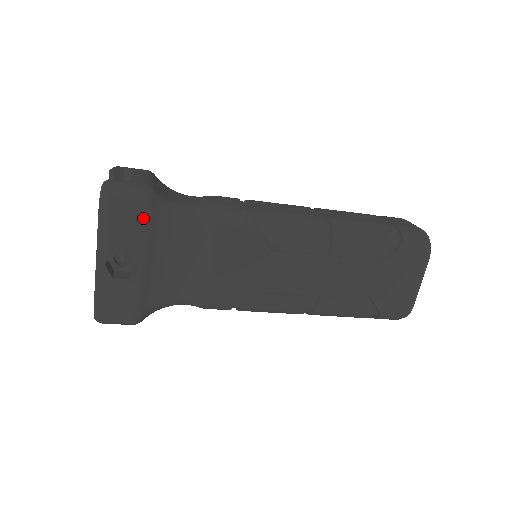
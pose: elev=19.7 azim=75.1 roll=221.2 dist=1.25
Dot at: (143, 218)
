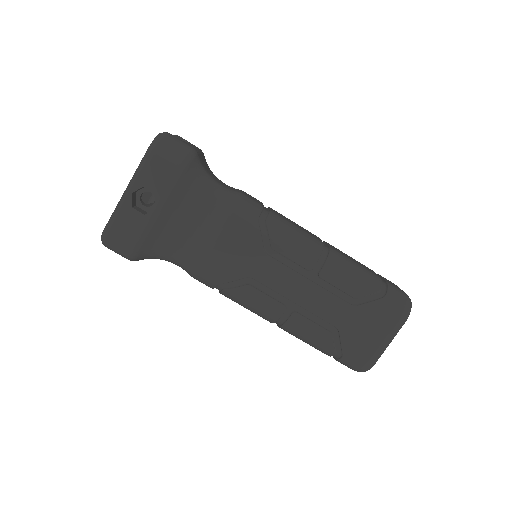
Dot at: (179, 169)
